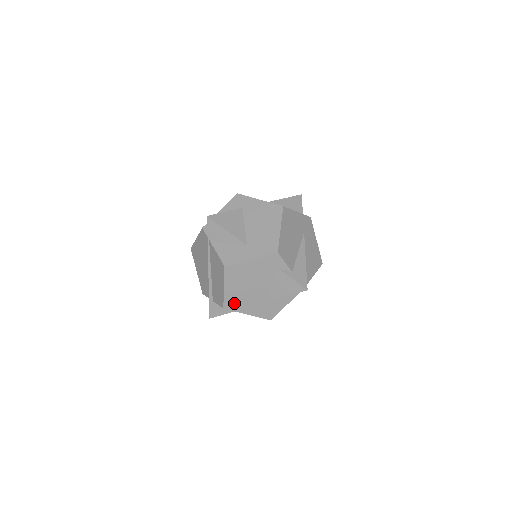
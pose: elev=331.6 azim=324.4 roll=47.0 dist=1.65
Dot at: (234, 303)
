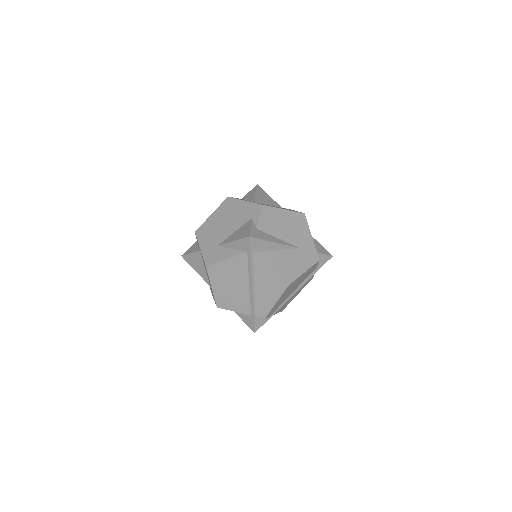
Dot at: (204, 232)
